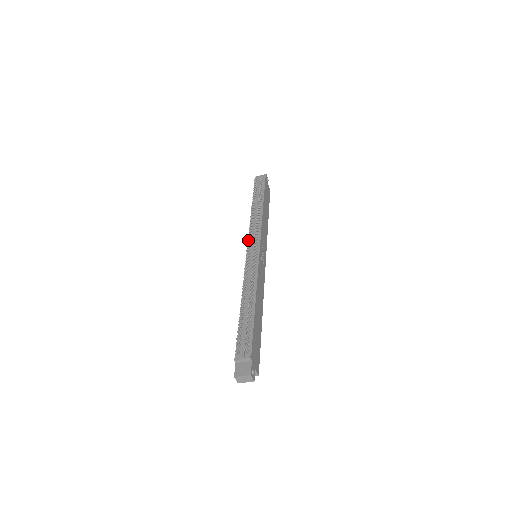
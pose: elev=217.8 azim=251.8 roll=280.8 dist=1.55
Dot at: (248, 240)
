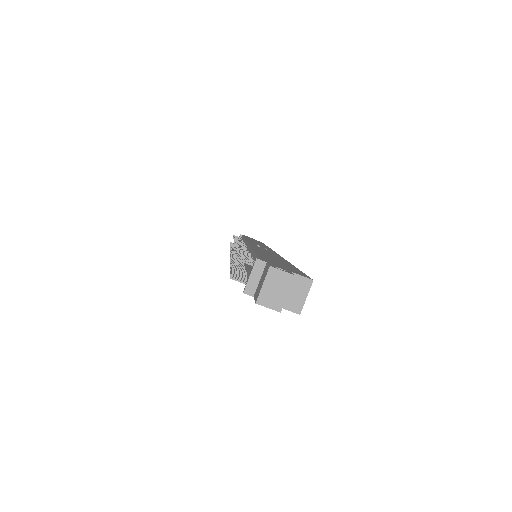
Dot at: occluded
